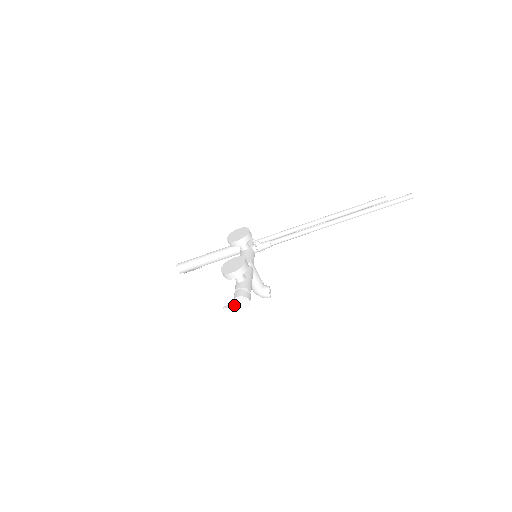
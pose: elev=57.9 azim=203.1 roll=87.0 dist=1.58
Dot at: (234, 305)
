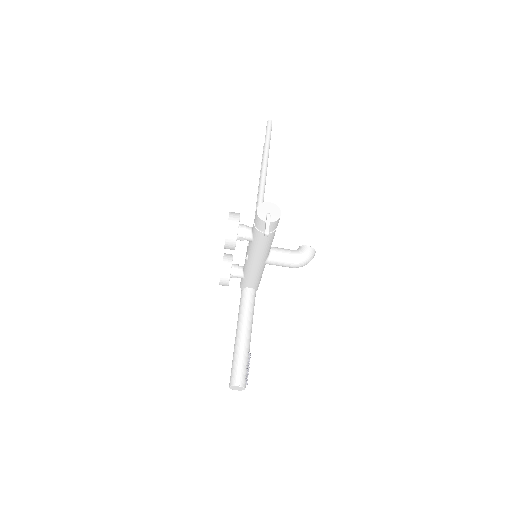
Dot at: (266, 219)
